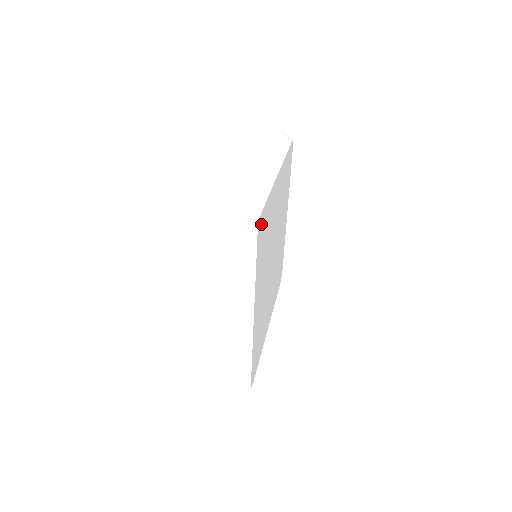
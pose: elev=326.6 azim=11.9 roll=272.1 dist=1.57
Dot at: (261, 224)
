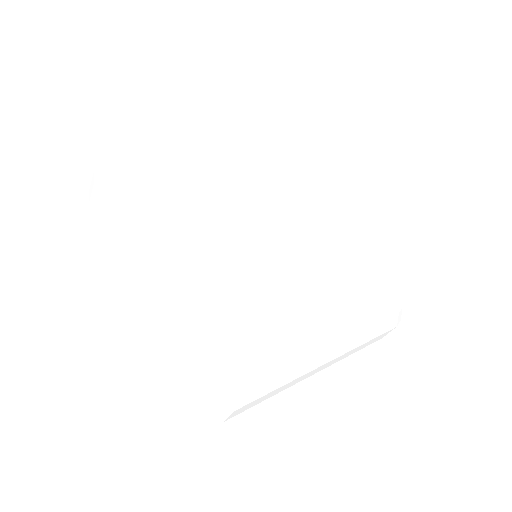
Dot at: (129, 173)
